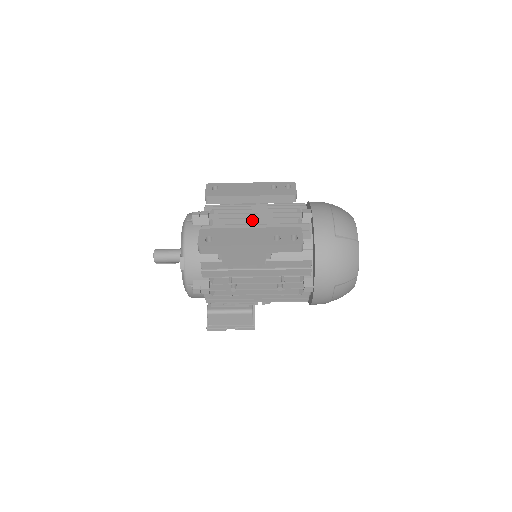
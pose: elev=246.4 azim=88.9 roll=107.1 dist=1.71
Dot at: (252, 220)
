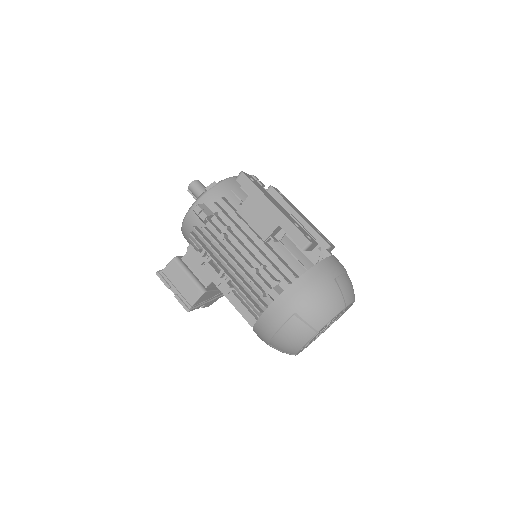
Dot at: occluded
